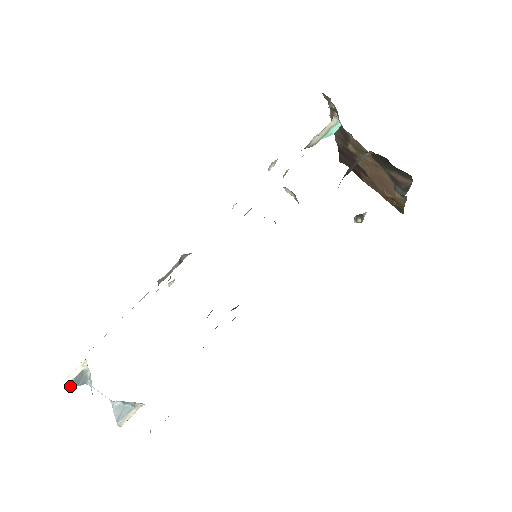
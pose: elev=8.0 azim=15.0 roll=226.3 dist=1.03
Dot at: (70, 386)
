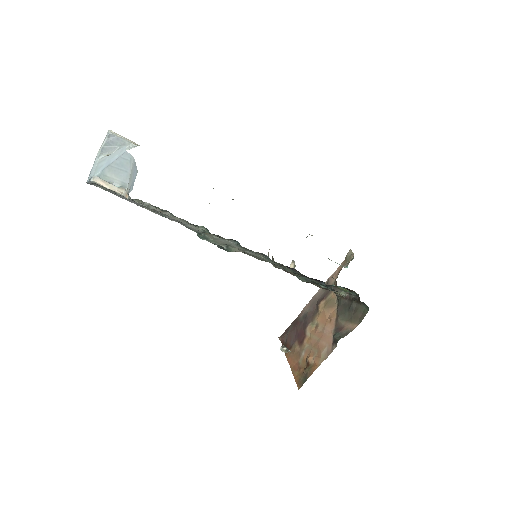
Dot at: (107, 137)
